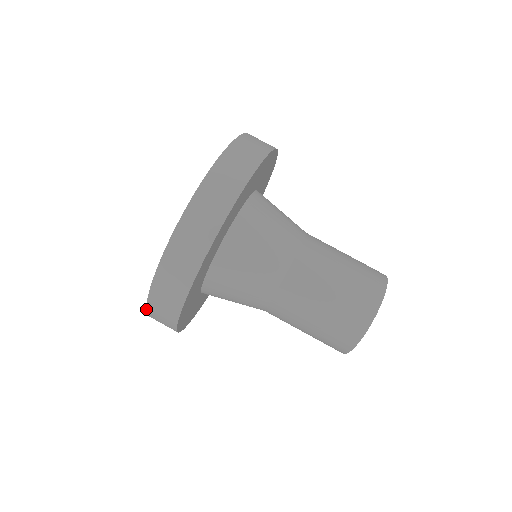
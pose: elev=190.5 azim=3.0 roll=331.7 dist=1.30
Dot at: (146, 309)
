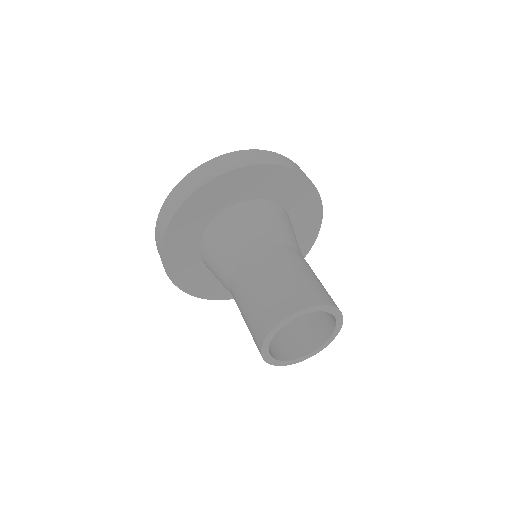
Dot at: (175, 187)
